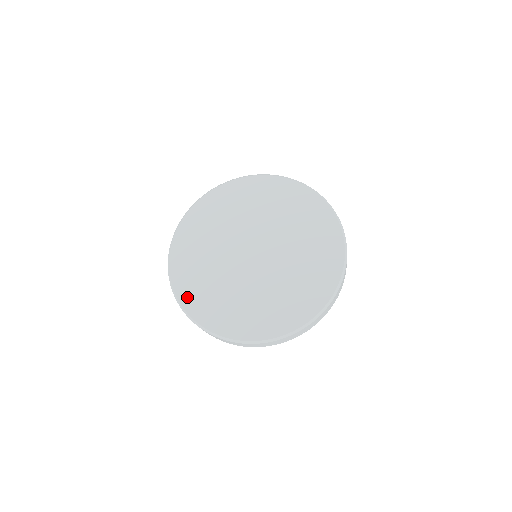
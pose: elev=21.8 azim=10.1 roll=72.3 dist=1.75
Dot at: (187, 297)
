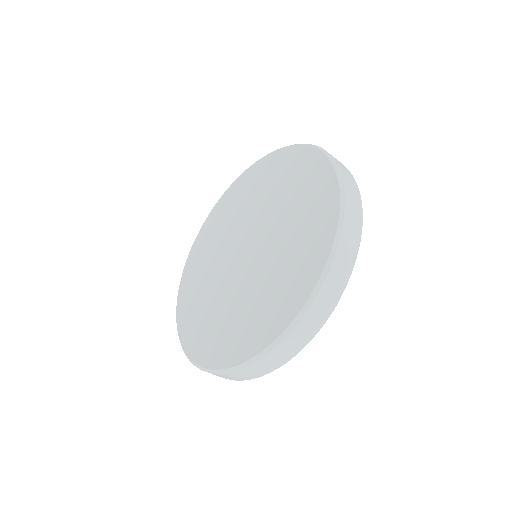
Dot at: (198, 350)
